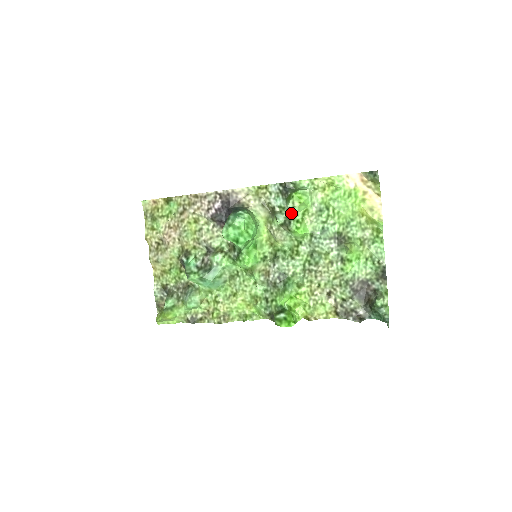
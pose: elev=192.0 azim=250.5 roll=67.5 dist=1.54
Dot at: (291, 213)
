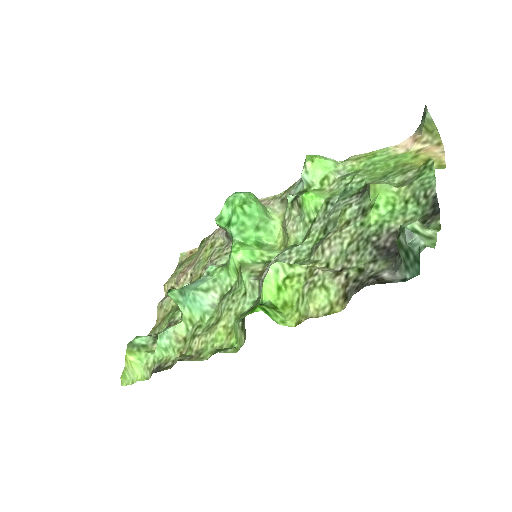
Dot at: (306, 187)
